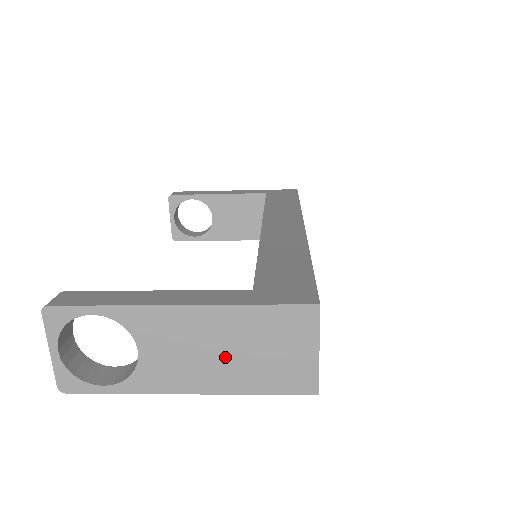
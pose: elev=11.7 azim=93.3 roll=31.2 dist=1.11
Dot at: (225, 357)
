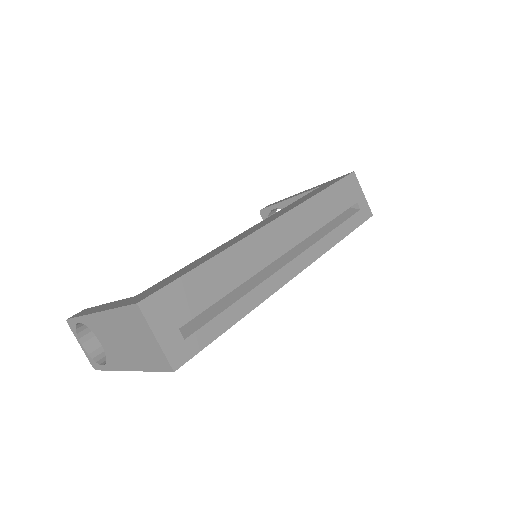
Dot at: (126, 345)
